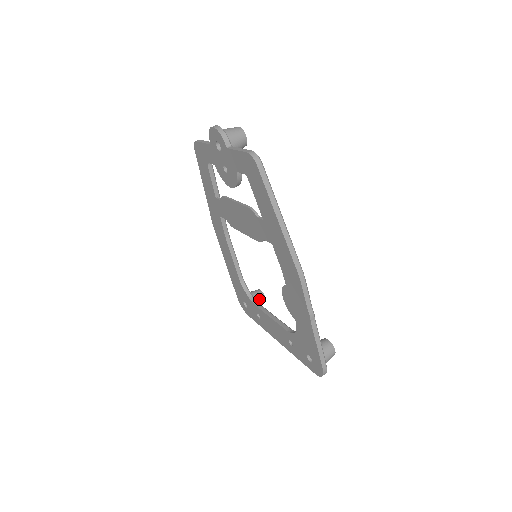
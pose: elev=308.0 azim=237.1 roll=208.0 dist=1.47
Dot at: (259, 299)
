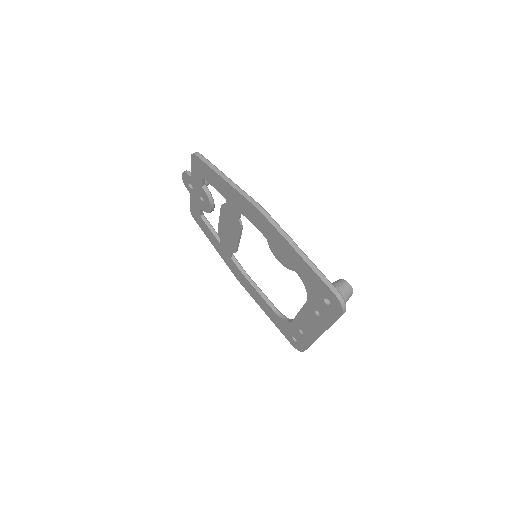
Dot at: occluded
